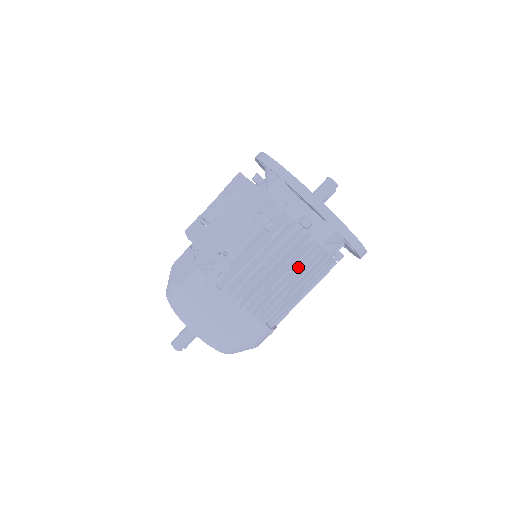
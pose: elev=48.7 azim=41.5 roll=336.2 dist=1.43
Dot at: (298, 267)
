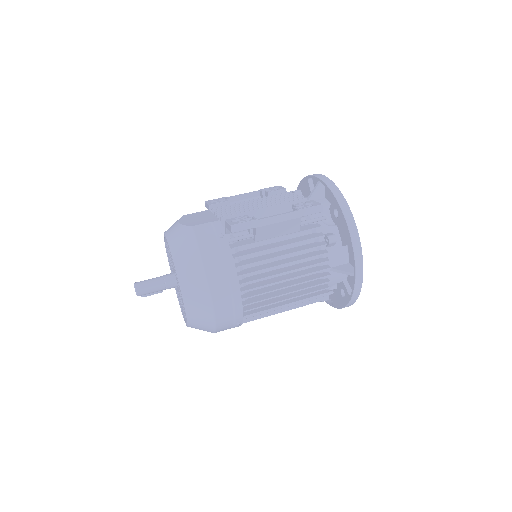
Dot at: (302, 273)
